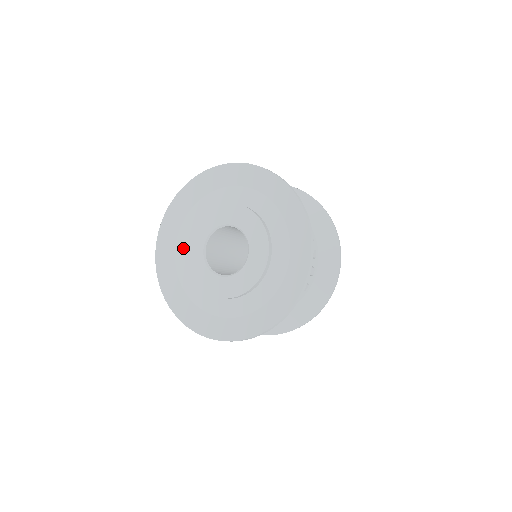
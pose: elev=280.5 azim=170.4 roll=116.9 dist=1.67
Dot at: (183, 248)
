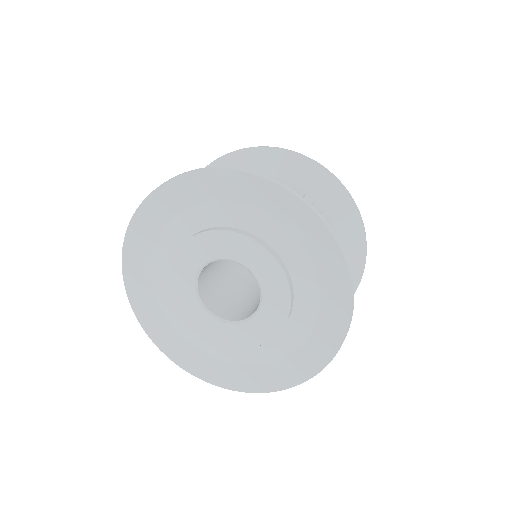
Dot at: (164, 287)
